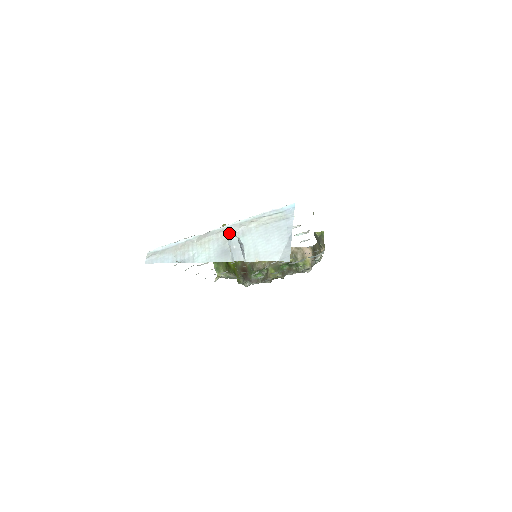
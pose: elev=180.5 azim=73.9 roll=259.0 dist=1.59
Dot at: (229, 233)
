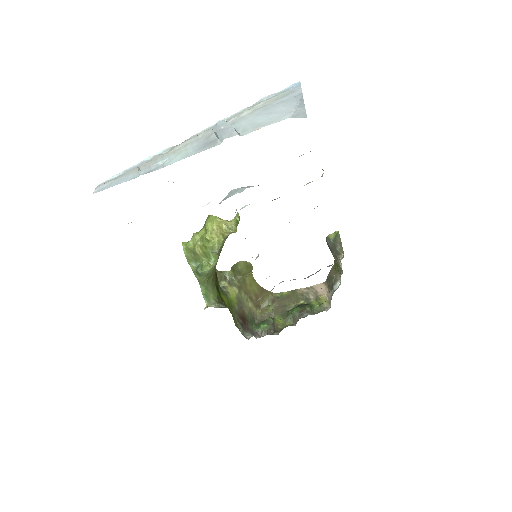
Dot at: occluded
